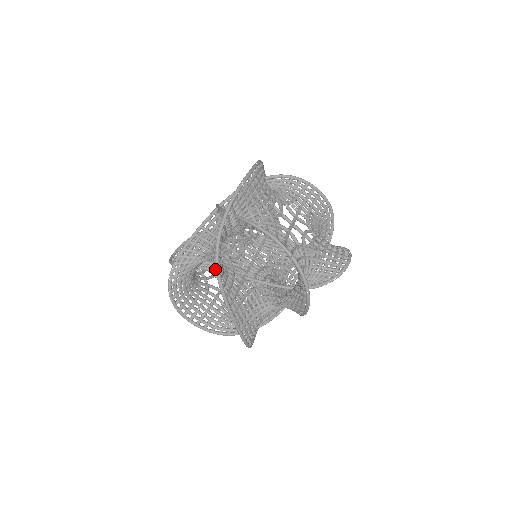
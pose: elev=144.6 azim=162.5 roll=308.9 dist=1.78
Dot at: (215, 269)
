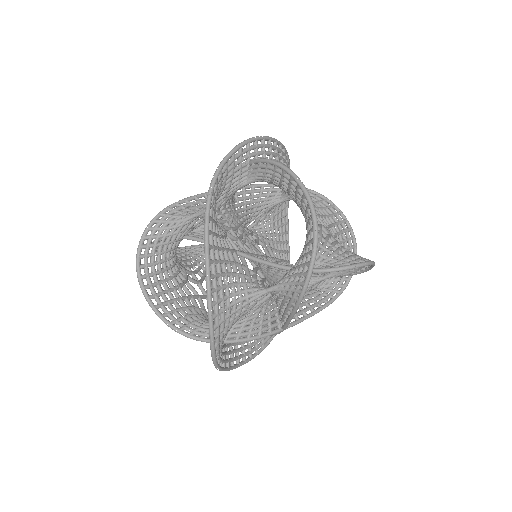
Dot at: occluded
